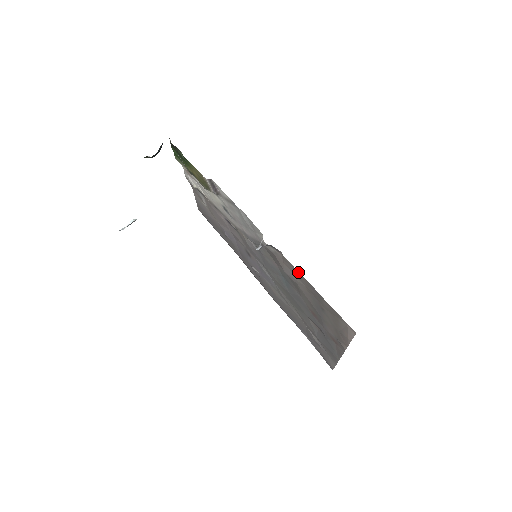
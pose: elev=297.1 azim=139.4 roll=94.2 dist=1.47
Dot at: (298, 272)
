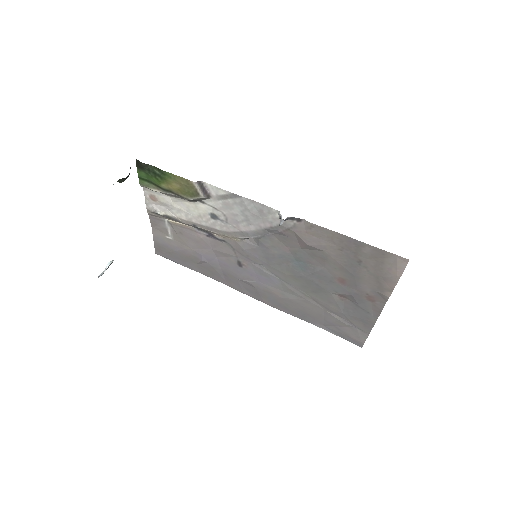
Dot at: (329, 231)
